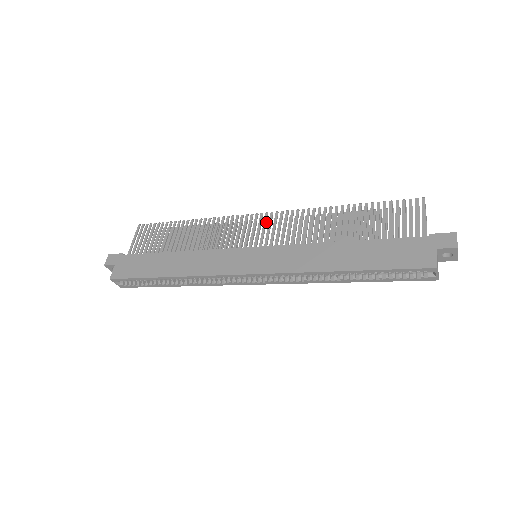
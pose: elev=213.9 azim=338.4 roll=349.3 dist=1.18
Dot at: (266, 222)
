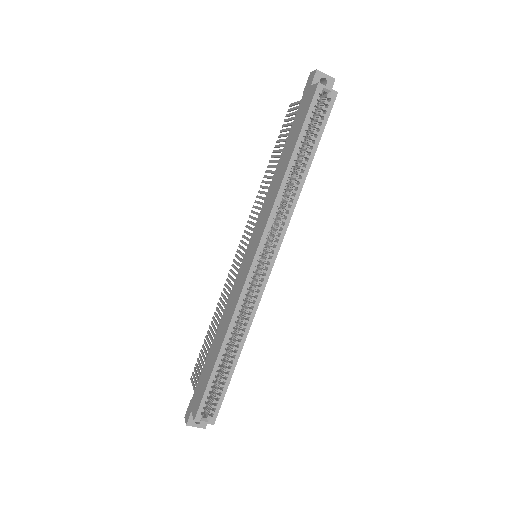
Dot at: (244, 242)
